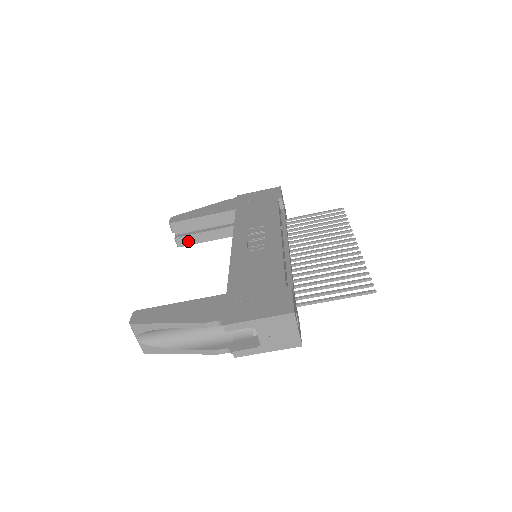
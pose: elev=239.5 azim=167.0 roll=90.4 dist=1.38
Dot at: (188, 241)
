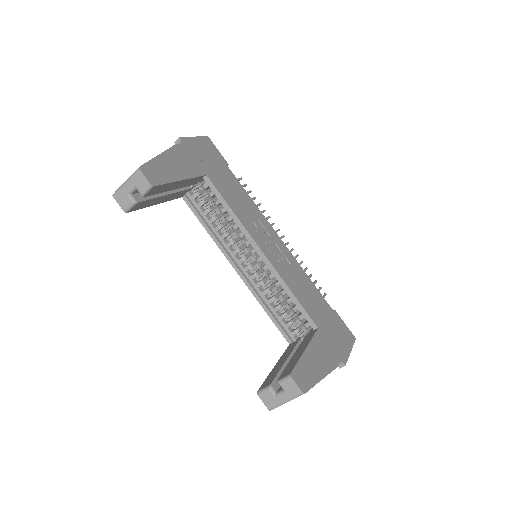
Dot at: (142, 205)
